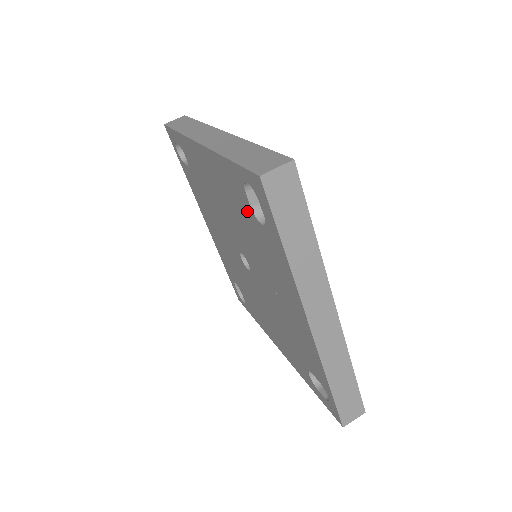
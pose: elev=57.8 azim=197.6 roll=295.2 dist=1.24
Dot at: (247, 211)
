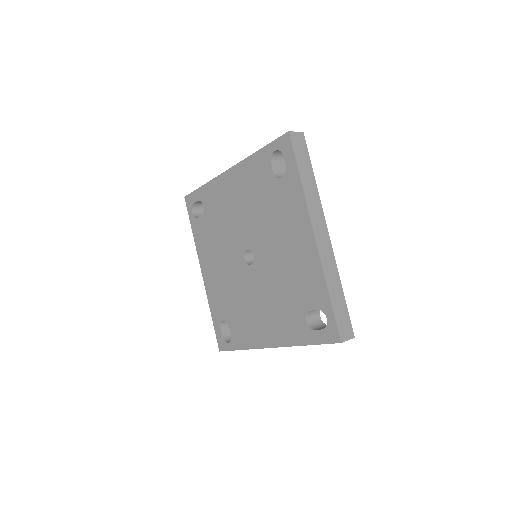
Dot at: (268, 181)
